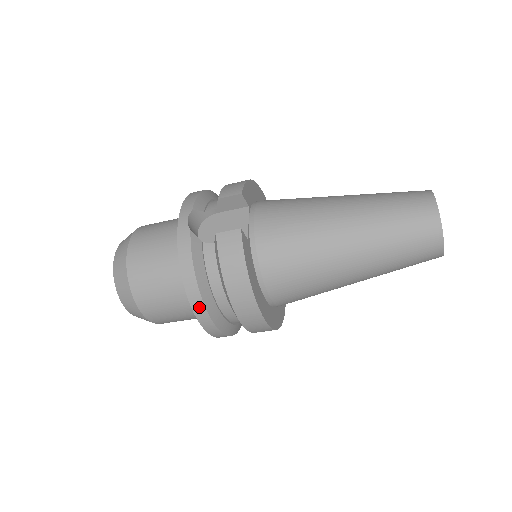
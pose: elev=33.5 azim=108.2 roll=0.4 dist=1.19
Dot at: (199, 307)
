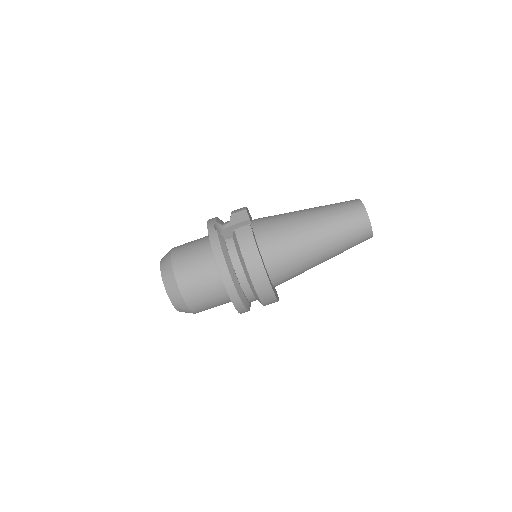
Dot at: (227, 278)
